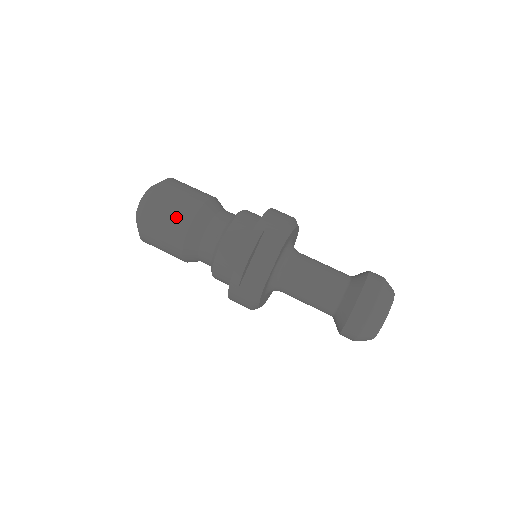
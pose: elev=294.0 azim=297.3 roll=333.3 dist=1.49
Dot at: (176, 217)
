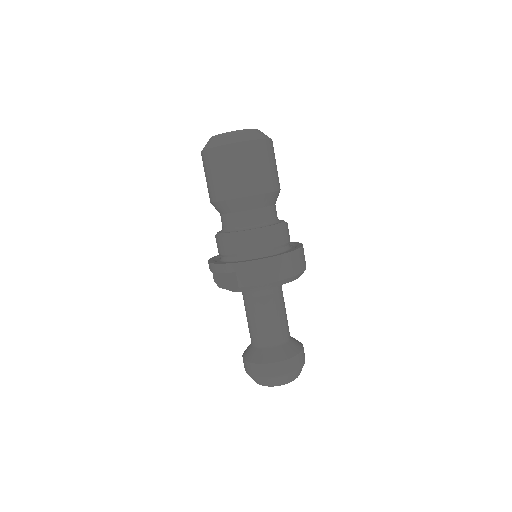
Dot at: (212, 185)
